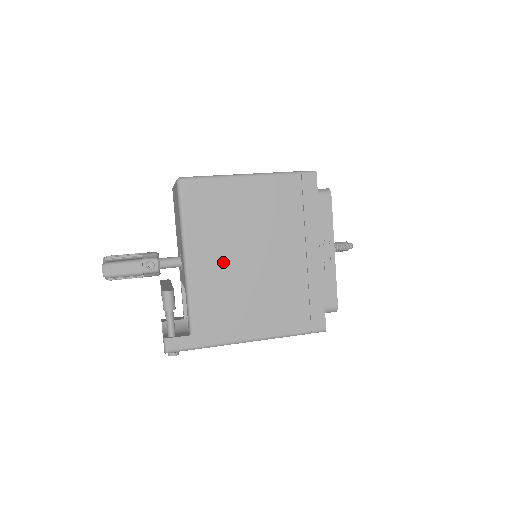
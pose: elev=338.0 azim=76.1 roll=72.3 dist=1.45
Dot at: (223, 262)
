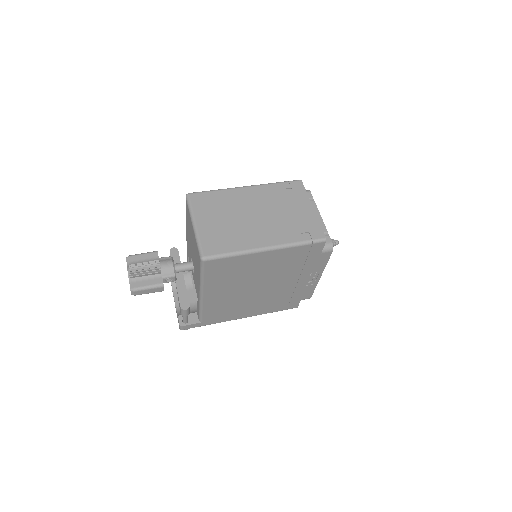
Dot at: (231, 293)
